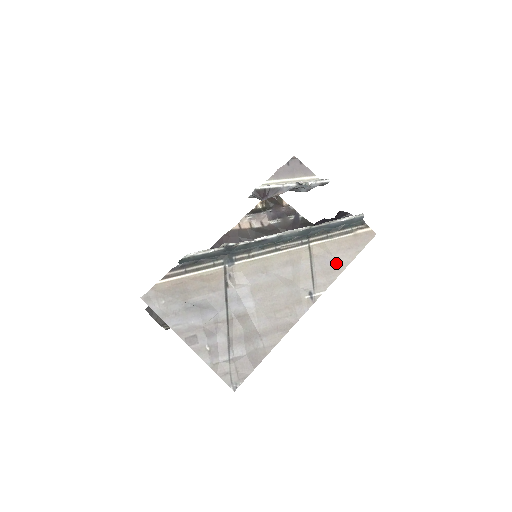
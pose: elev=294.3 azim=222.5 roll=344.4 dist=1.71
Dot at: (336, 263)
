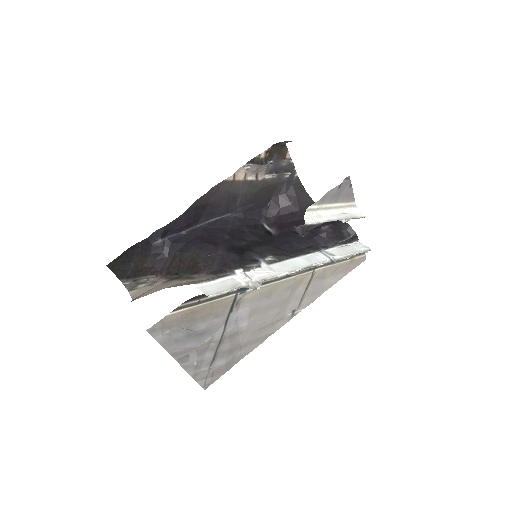
Dot at: (325, 285)
